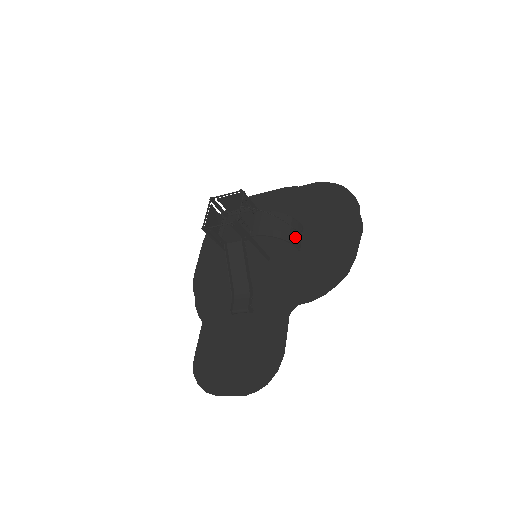
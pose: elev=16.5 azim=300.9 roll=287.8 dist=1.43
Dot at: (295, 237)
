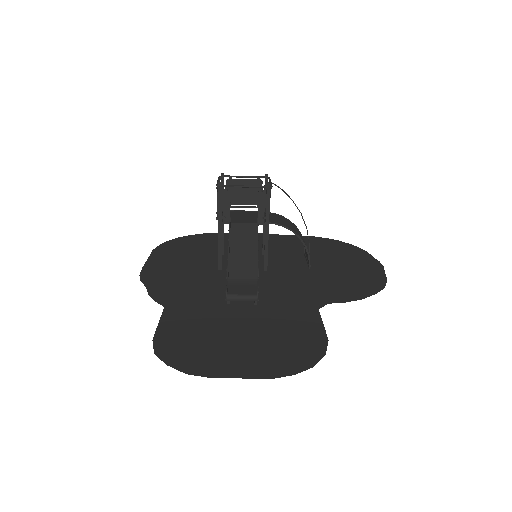
Dot at: occluded
